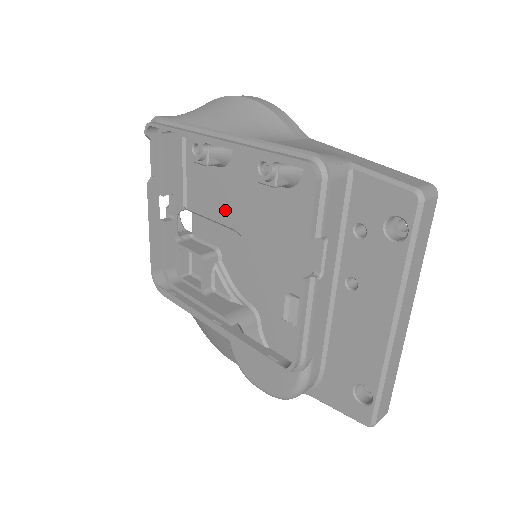
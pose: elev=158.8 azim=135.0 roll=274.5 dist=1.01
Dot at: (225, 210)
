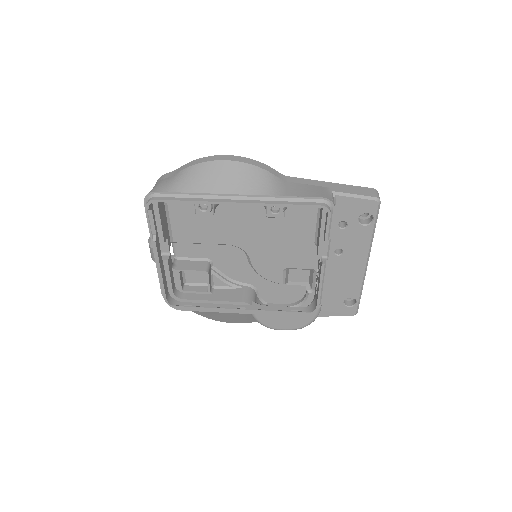
Dot at: (219, 235)
